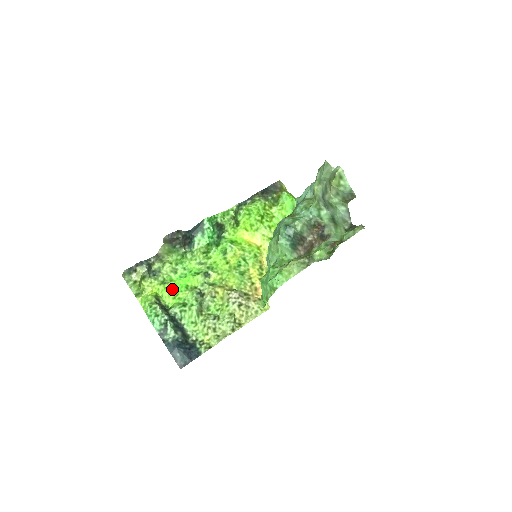
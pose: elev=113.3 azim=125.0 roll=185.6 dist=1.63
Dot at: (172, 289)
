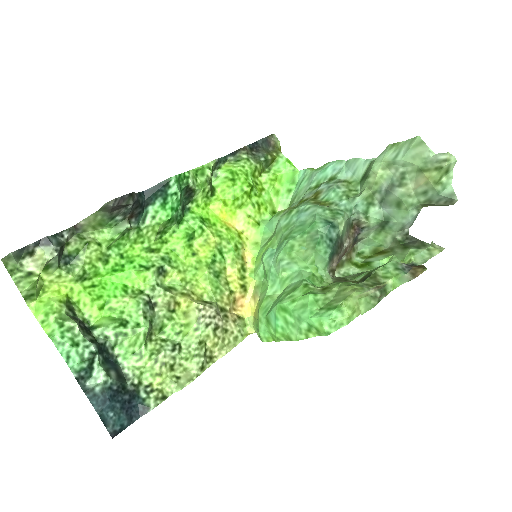
Dot at: (98, 291)
